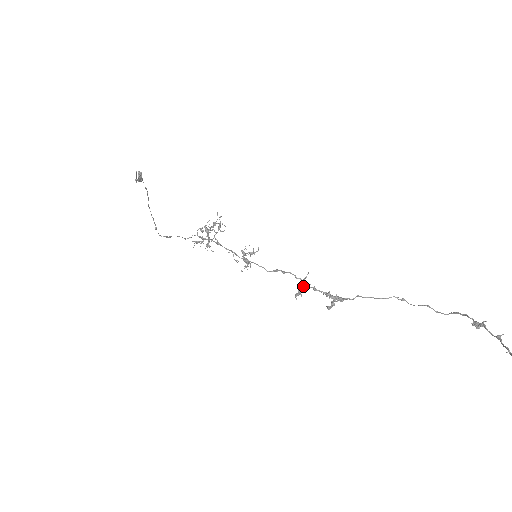
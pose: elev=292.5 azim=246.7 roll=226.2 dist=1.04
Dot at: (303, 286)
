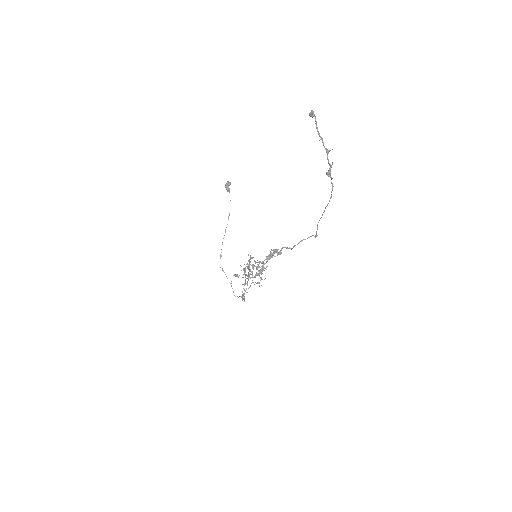
Dot at: (266, 262)
